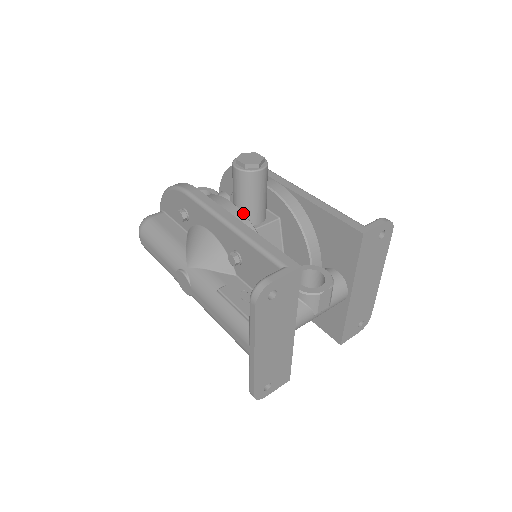
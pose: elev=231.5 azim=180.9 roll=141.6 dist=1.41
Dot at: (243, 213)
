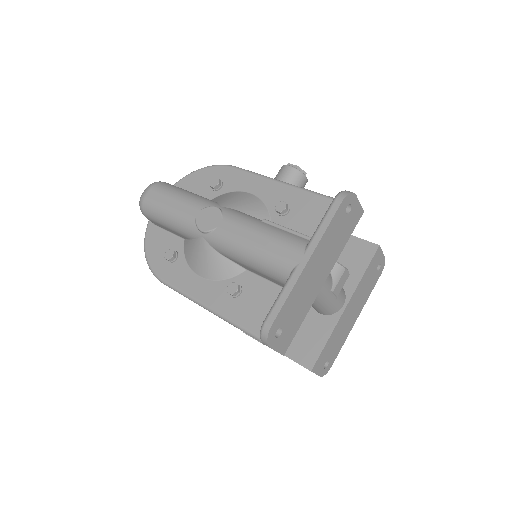
Dot at: occluded
